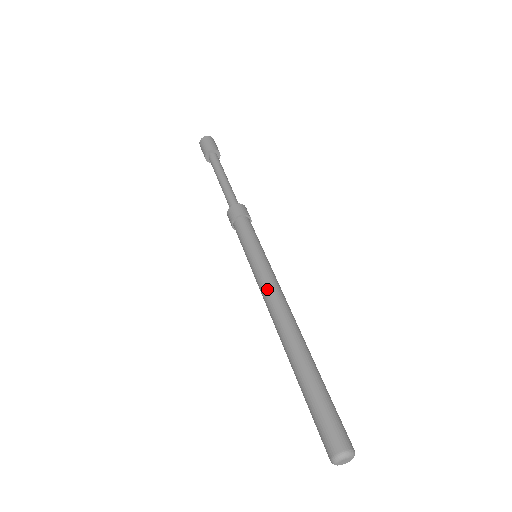
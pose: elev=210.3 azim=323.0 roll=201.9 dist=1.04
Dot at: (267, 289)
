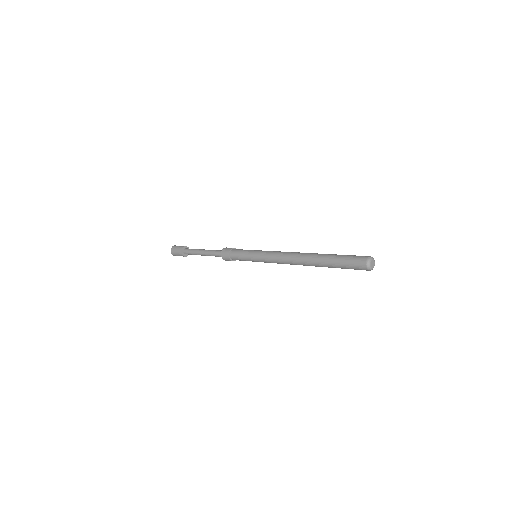
Dot at: (276, 254)
